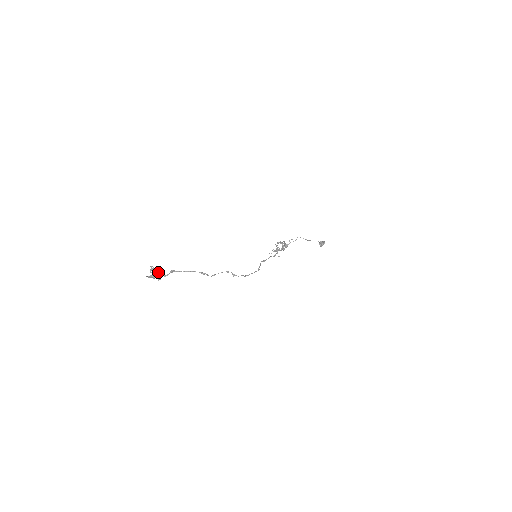
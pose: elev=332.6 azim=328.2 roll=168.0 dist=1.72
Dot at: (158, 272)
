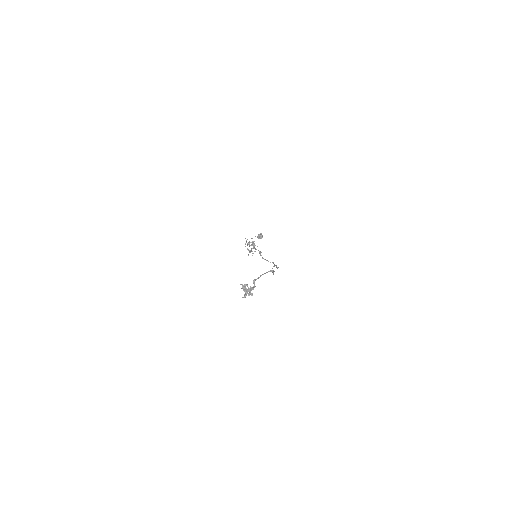
Dot at: (248, 287)
